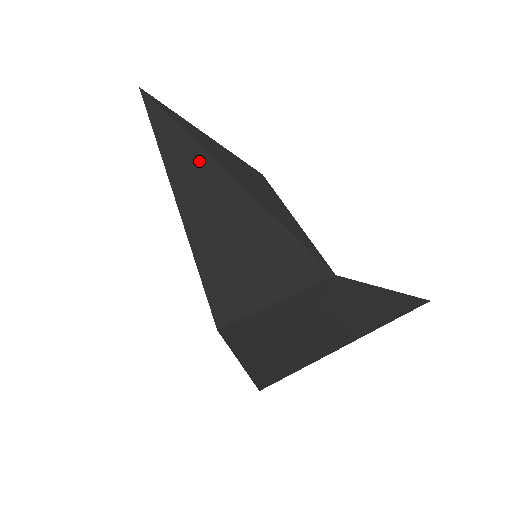
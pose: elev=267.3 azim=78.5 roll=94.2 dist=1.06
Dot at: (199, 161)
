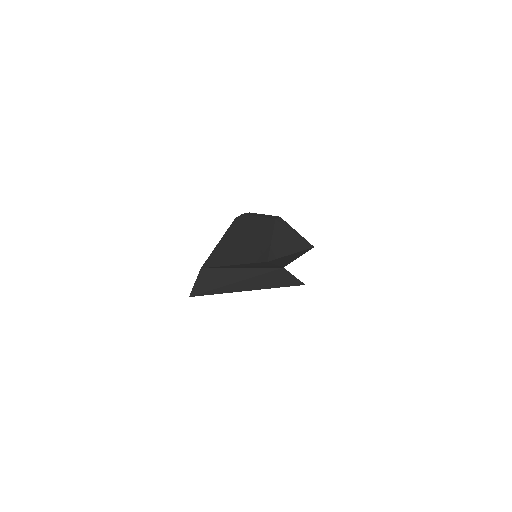
Dot at: occluded
